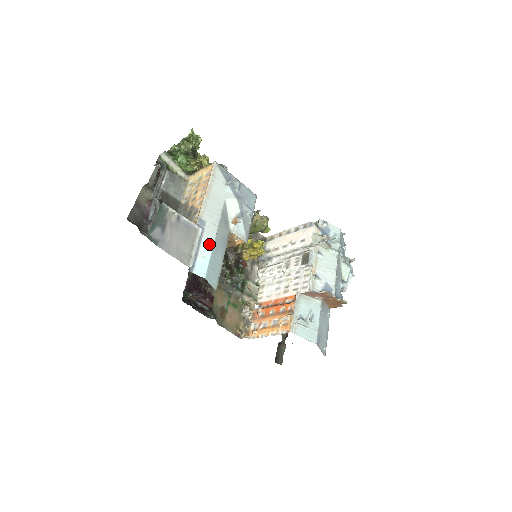
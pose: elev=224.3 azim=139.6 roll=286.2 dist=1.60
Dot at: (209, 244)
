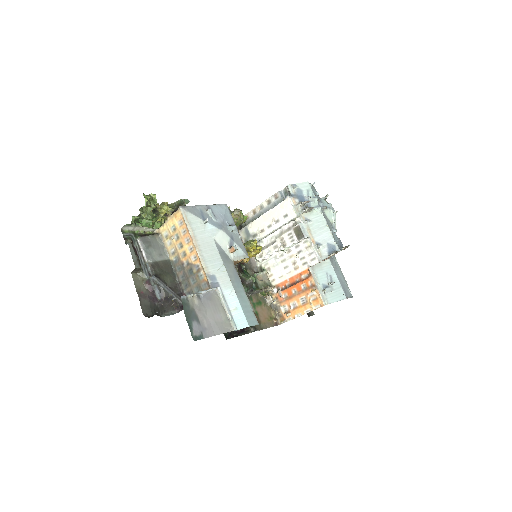
Dot at: (231, 293)
